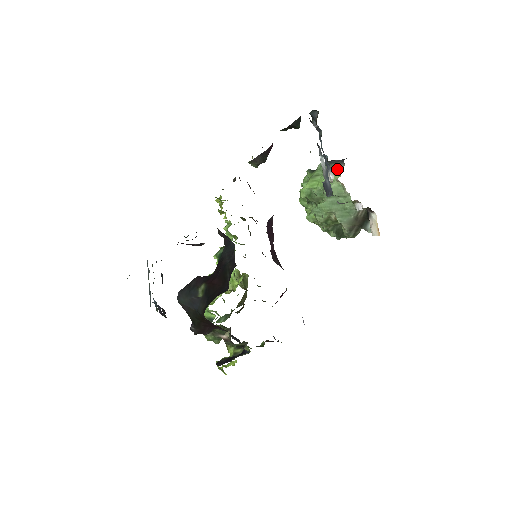
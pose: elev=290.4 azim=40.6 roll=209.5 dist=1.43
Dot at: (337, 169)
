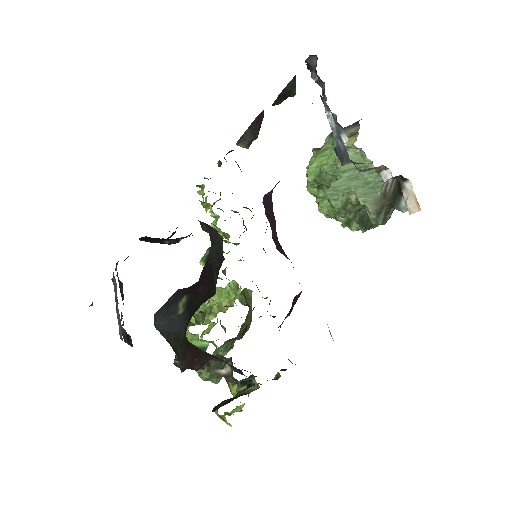
Dot at: (351, 134)
